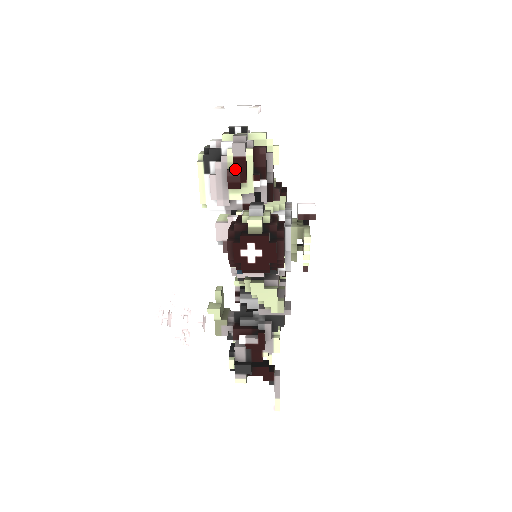
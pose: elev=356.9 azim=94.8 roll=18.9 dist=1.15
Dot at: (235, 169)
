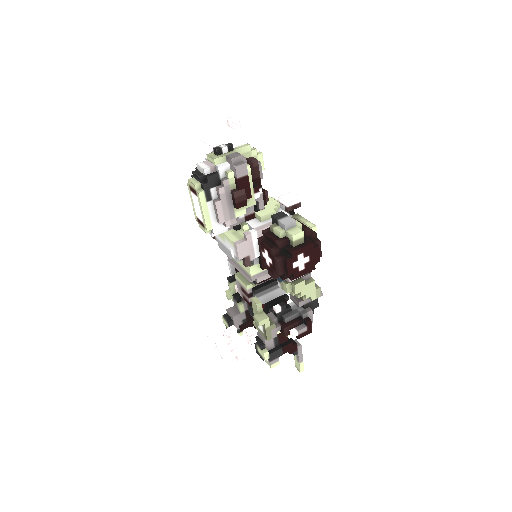
Dot at: (240, 189)
